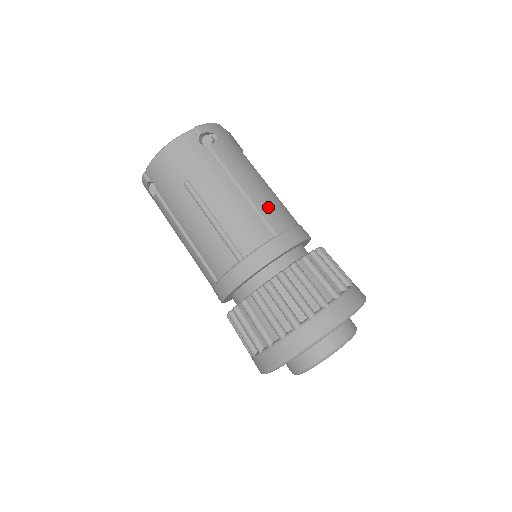
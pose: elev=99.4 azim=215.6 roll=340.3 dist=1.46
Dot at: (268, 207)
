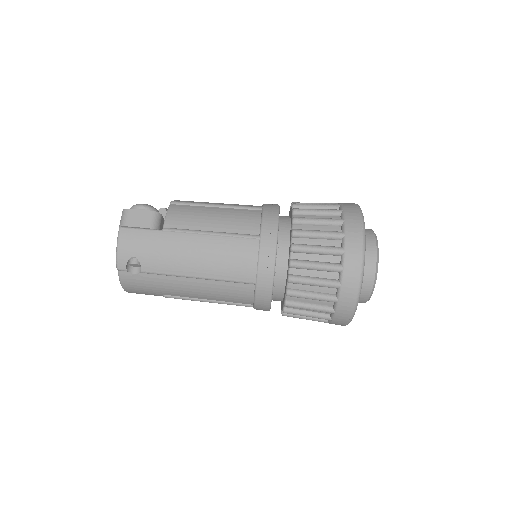
Dot at: (227, 269)
